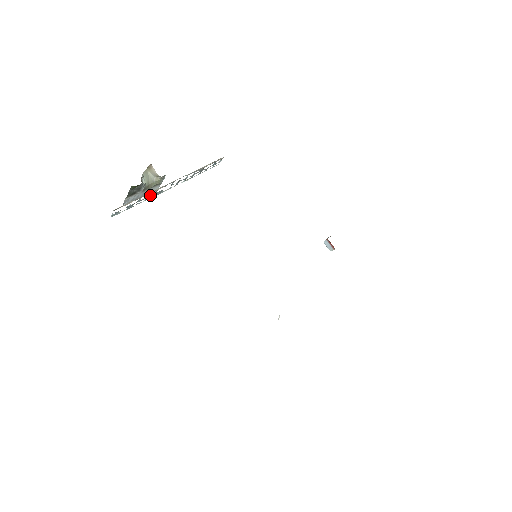
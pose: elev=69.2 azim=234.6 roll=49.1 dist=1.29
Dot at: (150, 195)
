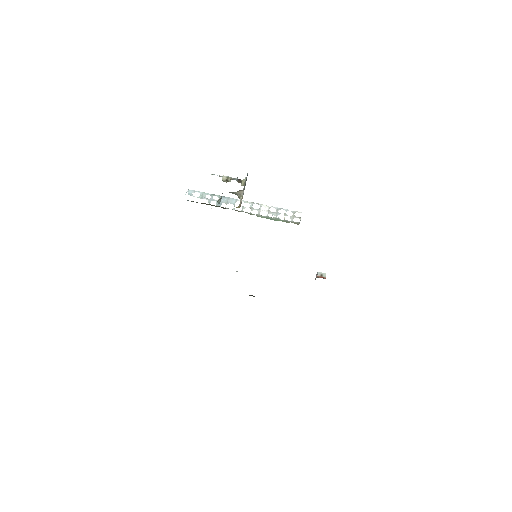
Dot at: (221, 203)
